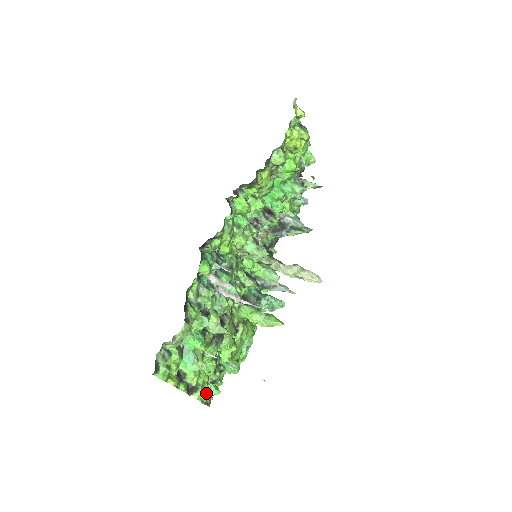
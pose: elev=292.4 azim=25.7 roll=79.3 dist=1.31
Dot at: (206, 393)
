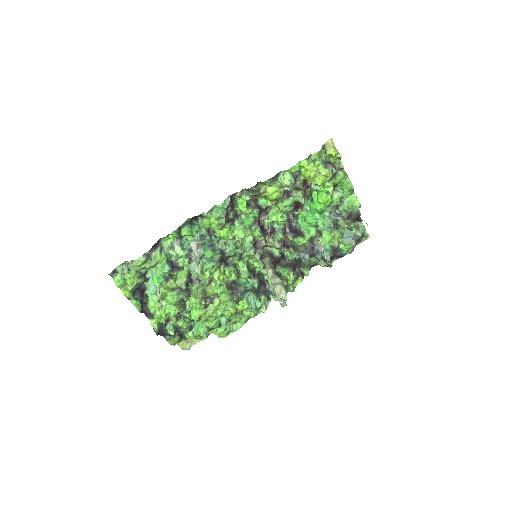
Dot at: (165, 328)
